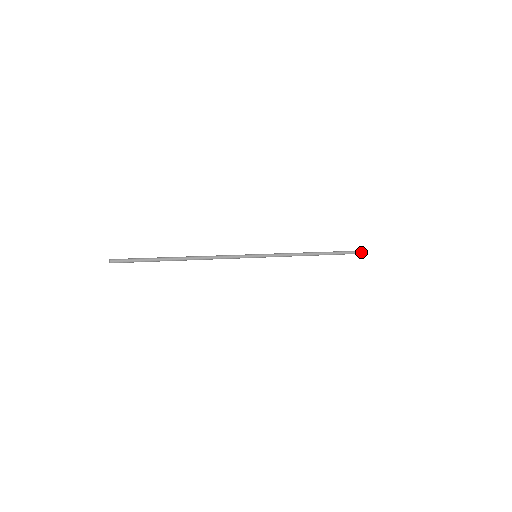
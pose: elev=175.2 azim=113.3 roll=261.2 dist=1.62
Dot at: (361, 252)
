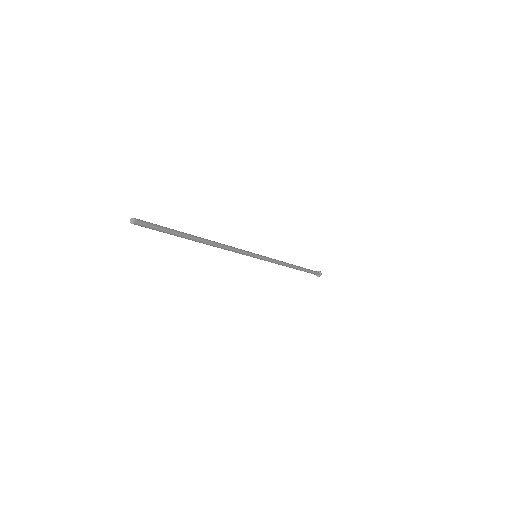
Dot at: (317, 273)
